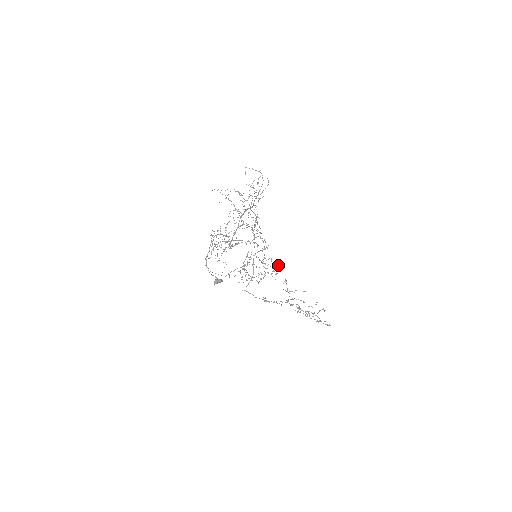
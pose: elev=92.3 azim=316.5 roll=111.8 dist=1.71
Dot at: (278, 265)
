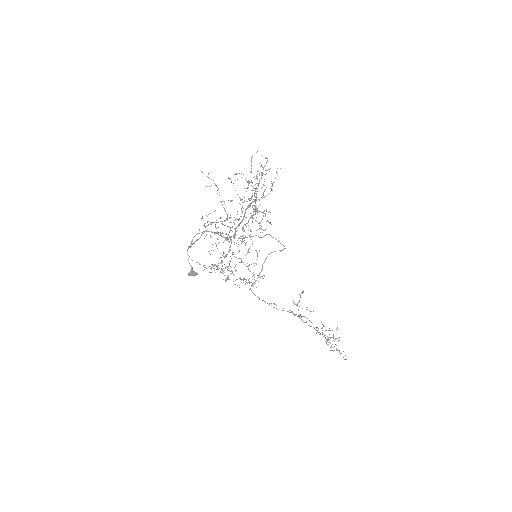
Dot at: occluded
